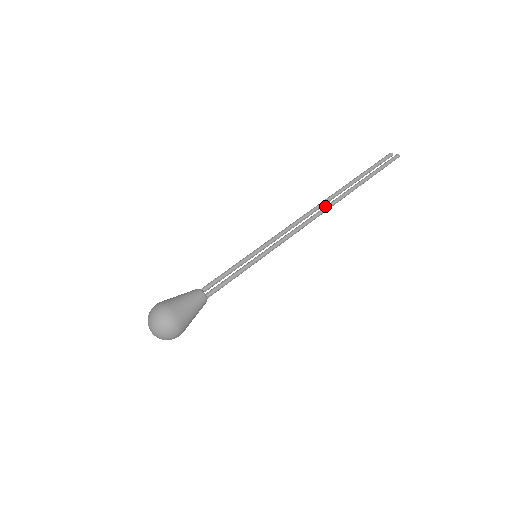
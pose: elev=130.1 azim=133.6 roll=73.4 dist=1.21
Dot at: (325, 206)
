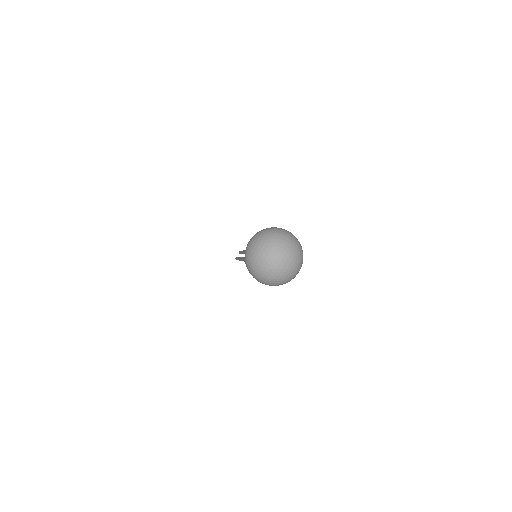
Dot at: occluded
